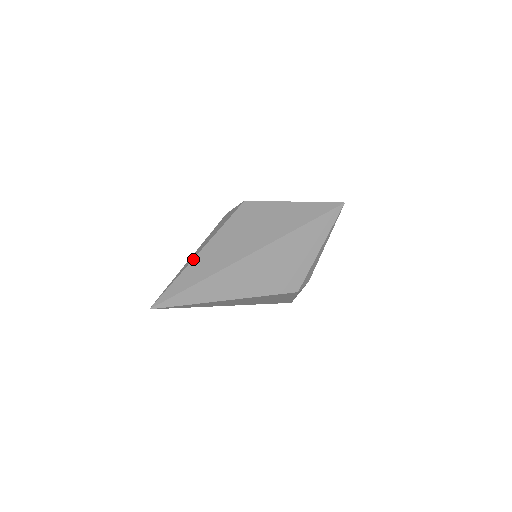
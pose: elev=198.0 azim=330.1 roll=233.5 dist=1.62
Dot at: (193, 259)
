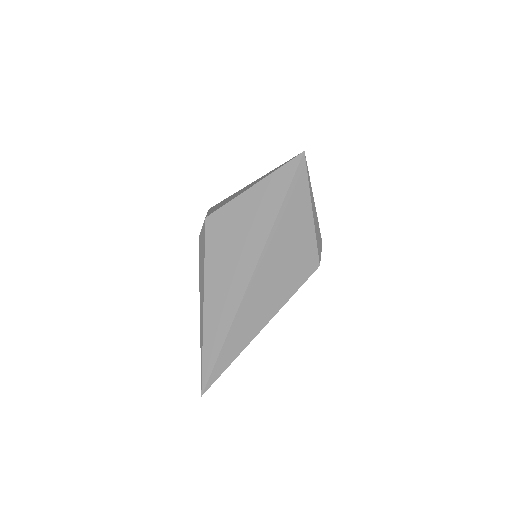
Dot at: (203, 318)
